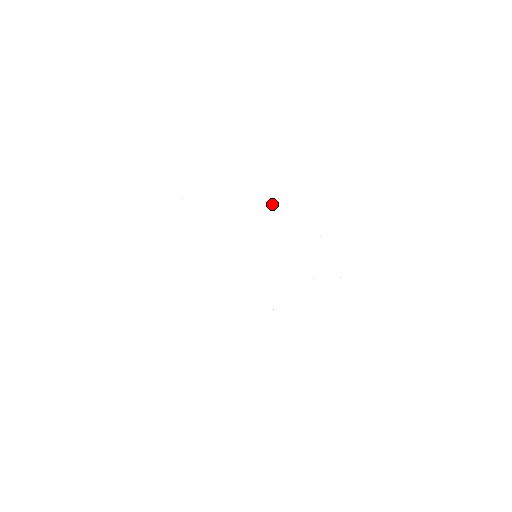
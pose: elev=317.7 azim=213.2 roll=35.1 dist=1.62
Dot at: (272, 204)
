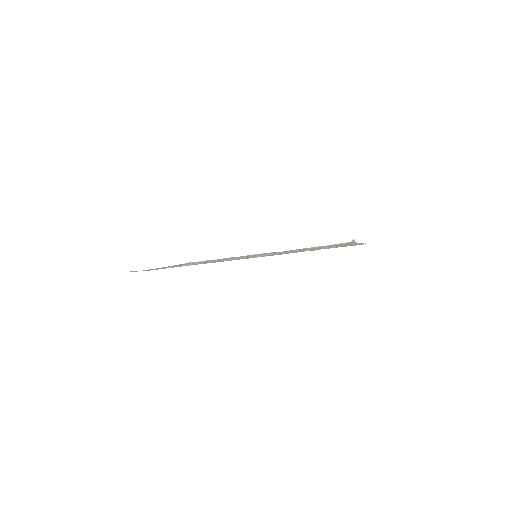
Dot at: occluded
